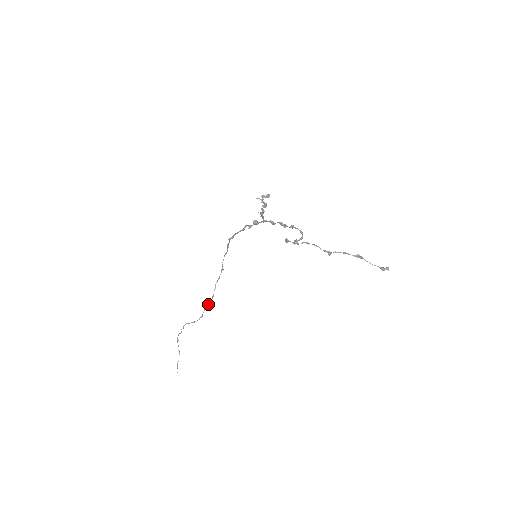
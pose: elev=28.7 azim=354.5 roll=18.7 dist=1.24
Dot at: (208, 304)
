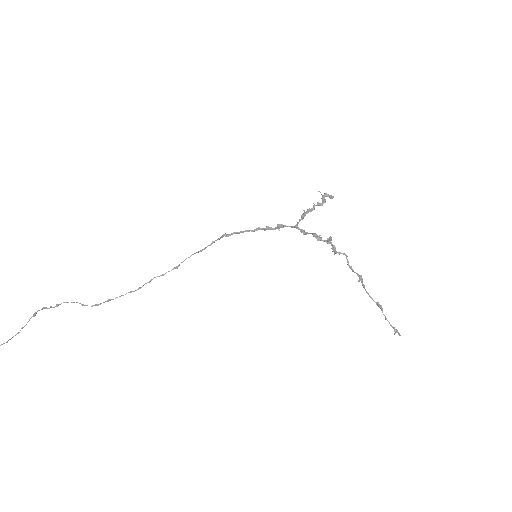
Dot at: (121, 295)
